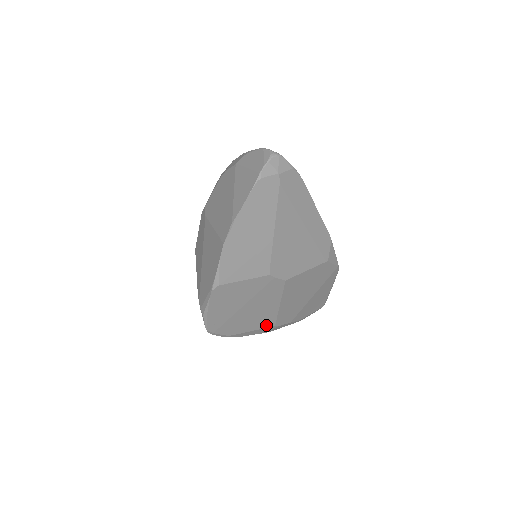
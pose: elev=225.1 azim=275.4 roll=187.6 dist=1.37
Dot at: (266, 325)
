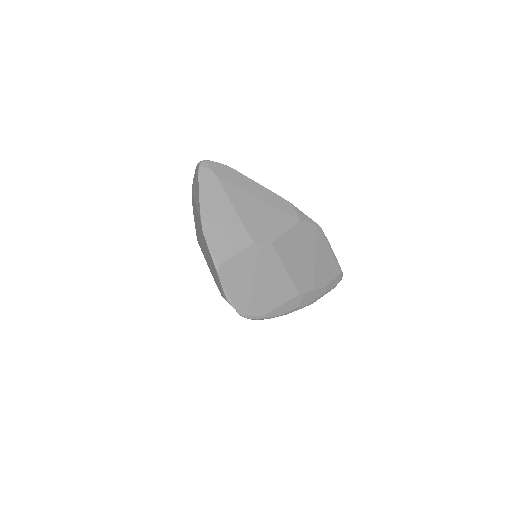
Dot at: (290, 295)
